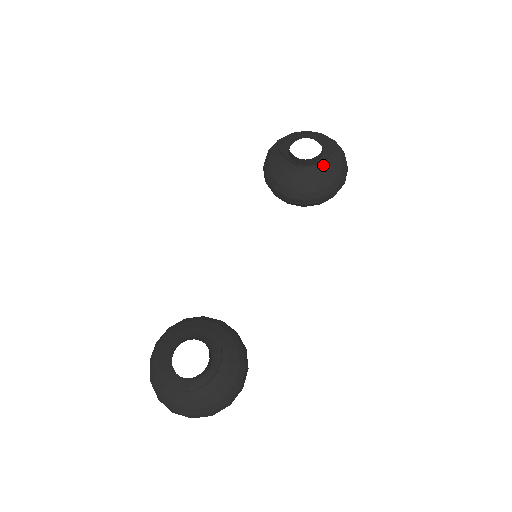
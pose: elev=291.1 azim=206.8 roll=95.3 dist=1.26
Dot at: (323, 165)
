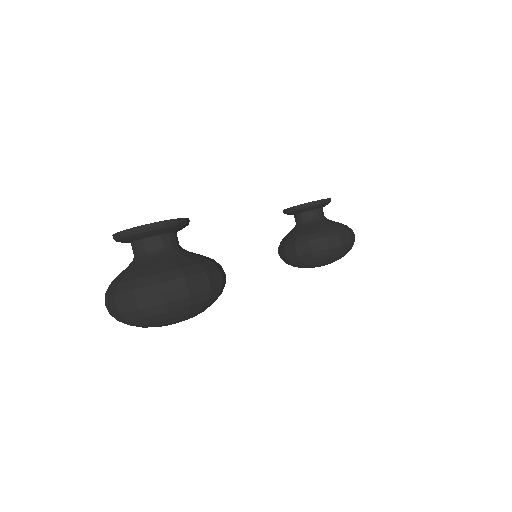
Dot at: (325, 221)
